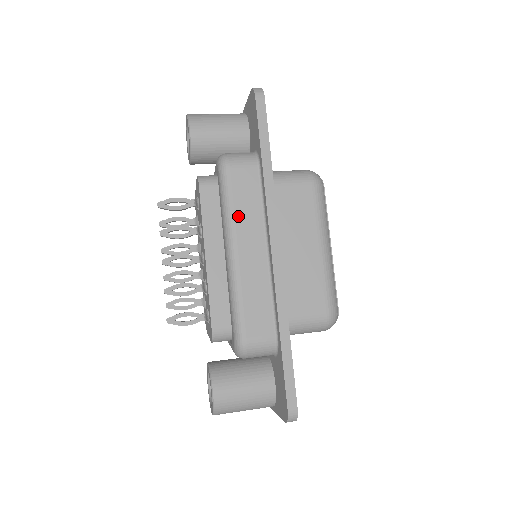
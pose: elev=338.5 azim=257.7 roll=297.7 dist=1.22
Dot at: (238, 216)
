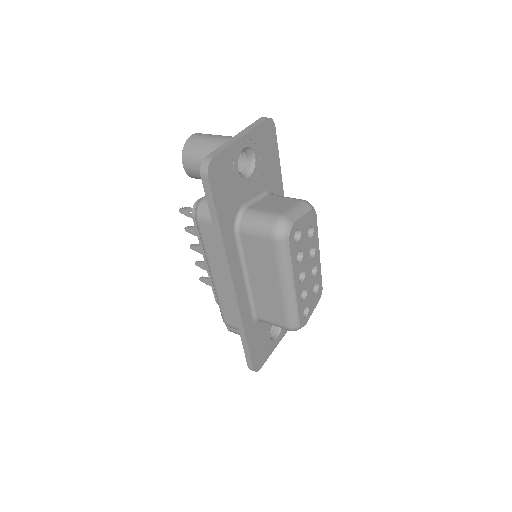
Dot at: (210, 256)
